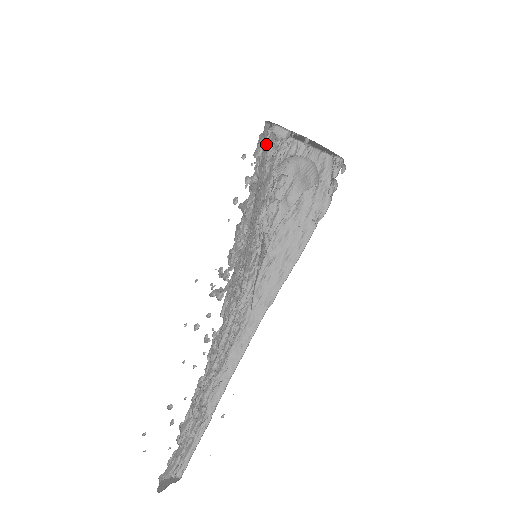
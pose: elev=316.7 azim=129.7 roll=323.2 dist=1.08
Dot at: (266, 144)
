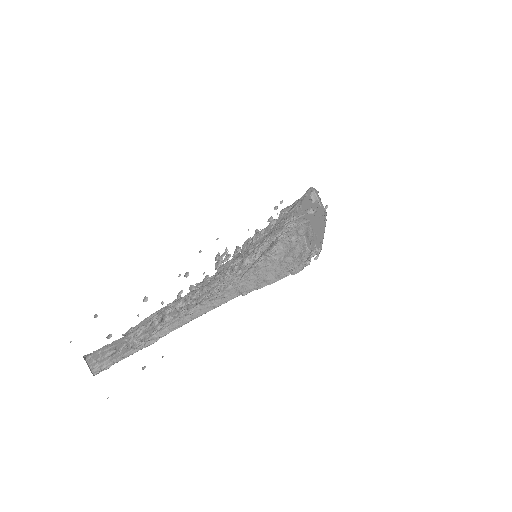
Dot at: occluded
